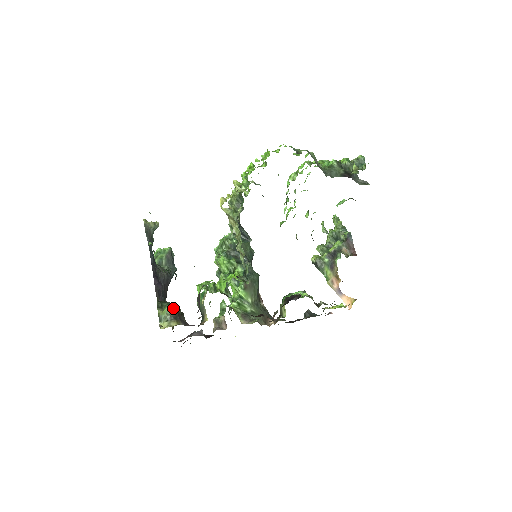
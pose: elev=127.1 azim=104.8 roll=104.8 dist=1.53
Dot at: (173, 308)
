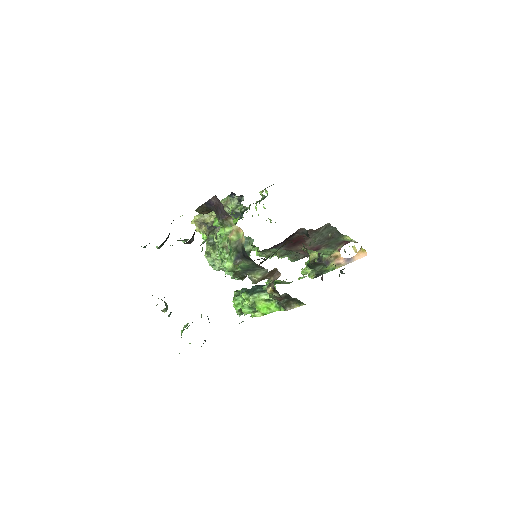
Dot at: occluded
